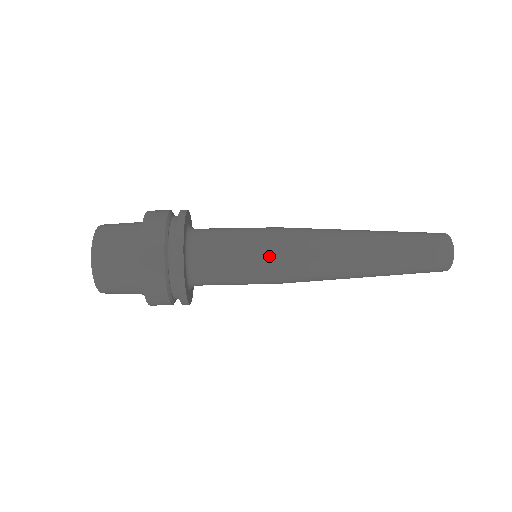
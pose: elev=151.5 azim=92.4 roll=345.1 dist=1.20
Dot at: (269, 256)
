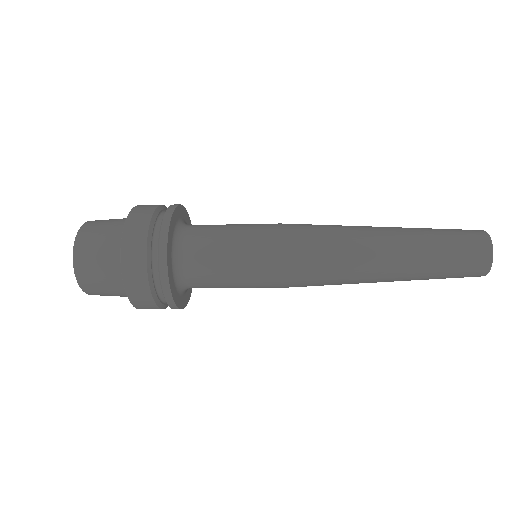
Dot at: (268, 224)
